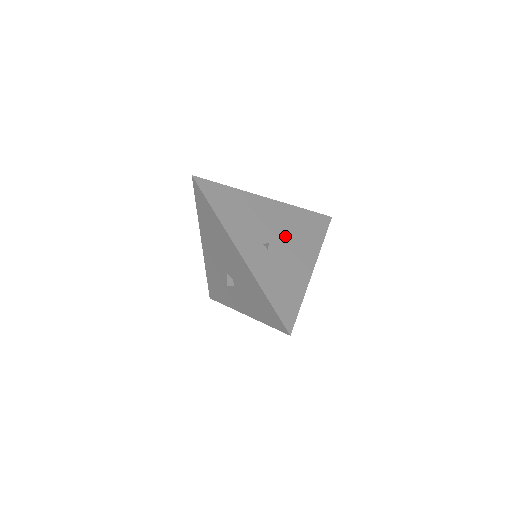
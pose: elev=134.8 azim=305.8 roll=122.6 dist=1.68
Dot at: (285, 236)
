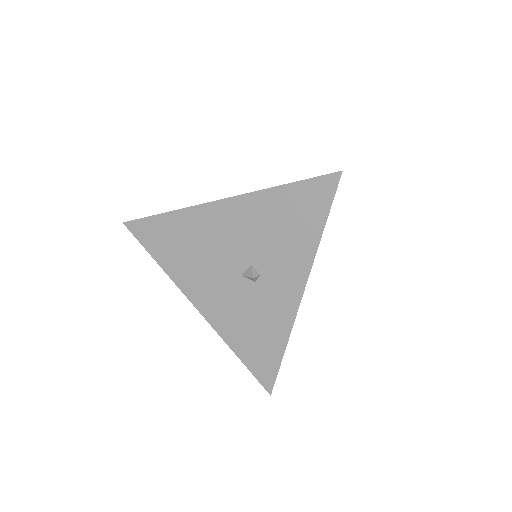
Dot at: occluded
